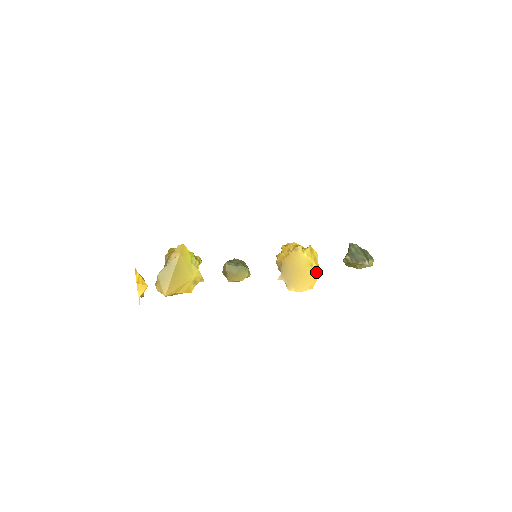
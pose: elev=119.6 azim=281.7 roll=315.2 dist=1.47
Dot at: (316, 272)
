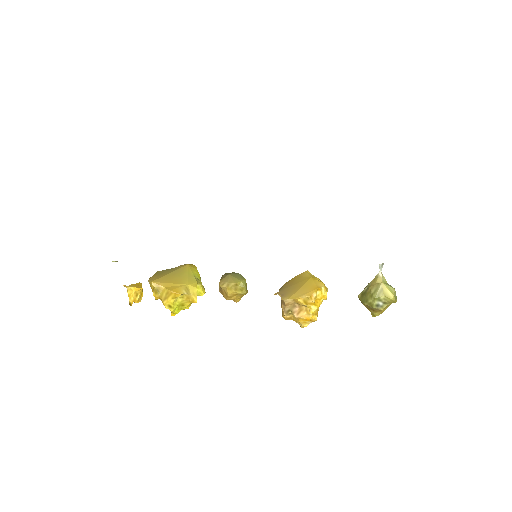
Dot at: (318, 284)
